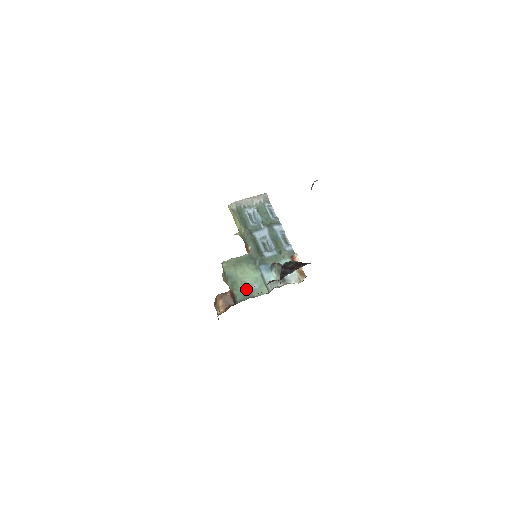
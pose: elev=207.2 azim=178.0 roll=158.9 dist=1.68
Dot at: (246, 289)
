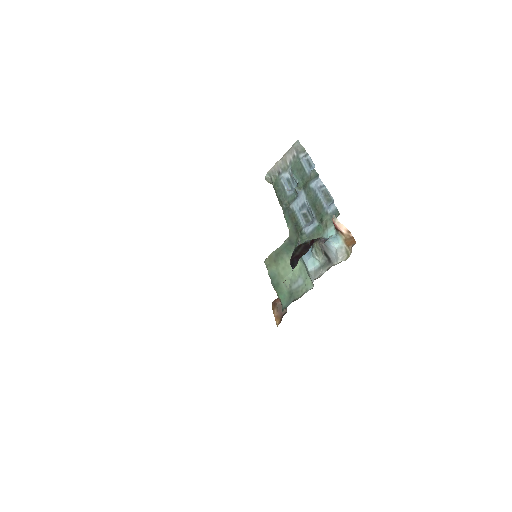
Dot at: (290, 289)
